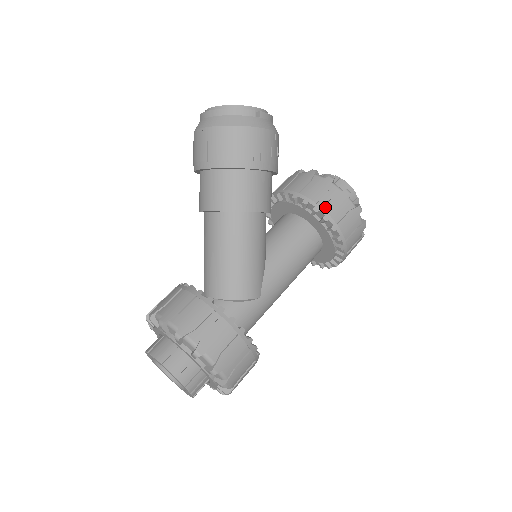
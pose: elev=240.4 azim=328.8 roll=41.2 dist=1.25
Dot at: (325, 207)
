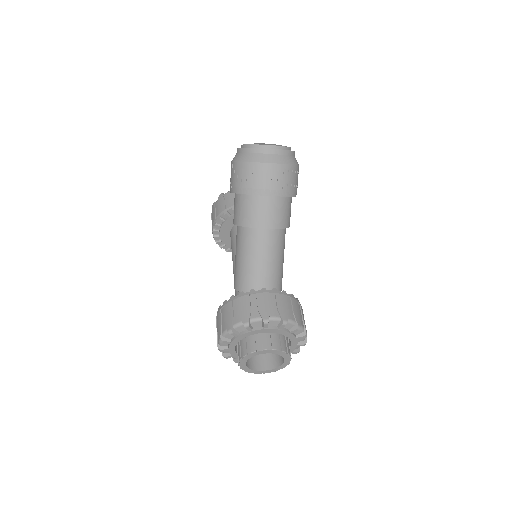
Dot at: occluded
